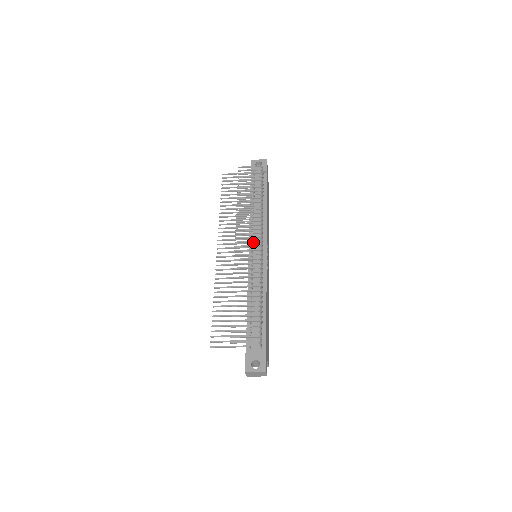
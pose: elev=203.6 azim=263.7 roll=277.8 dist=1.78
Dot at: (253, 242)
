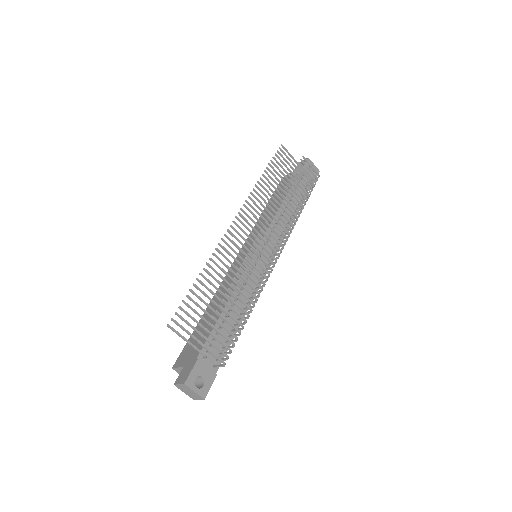
Dot at: occluded
